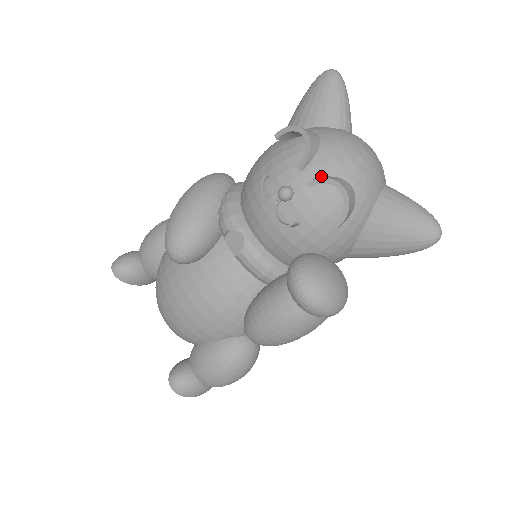
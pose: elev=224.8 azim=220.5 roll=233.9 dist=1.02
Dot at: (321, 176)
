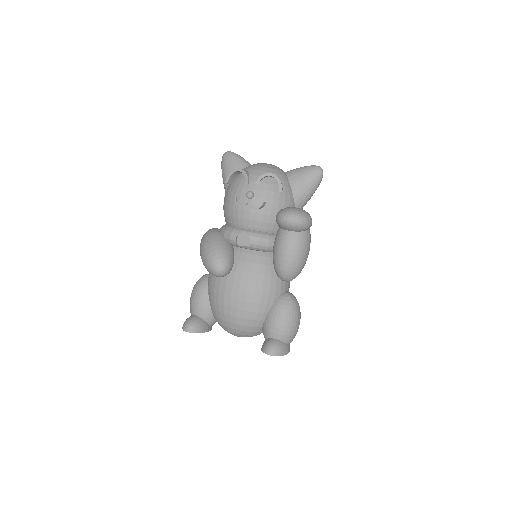
Dot at: (258, 178)
